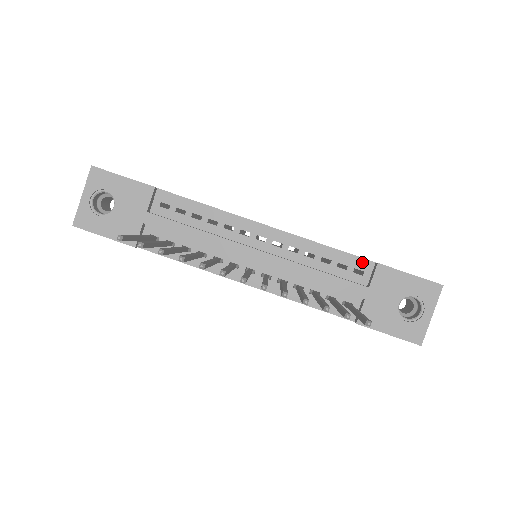
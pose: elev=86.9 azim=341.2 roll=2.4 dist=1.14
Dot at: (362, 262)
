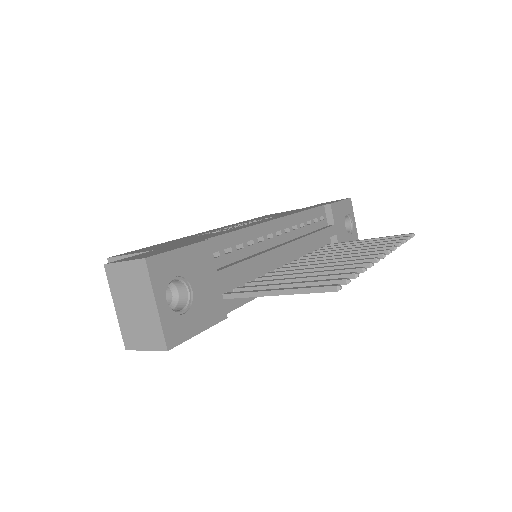
Dot at: (320, 210)
